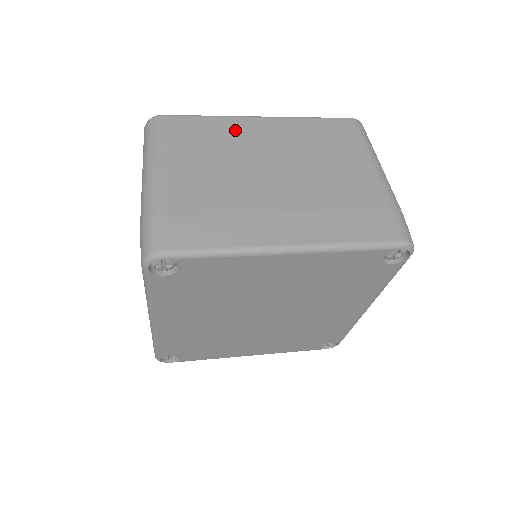
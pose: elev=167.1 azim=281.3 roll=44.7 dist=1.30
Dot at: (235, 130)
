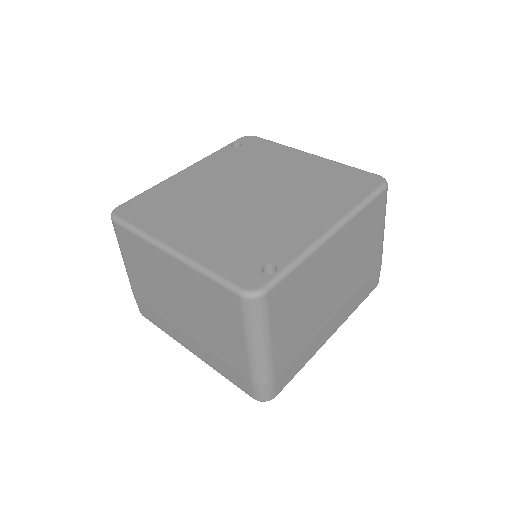
Dot at: (154, 258)
